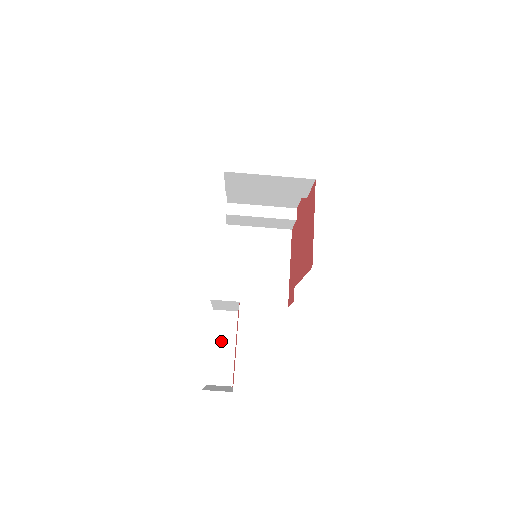
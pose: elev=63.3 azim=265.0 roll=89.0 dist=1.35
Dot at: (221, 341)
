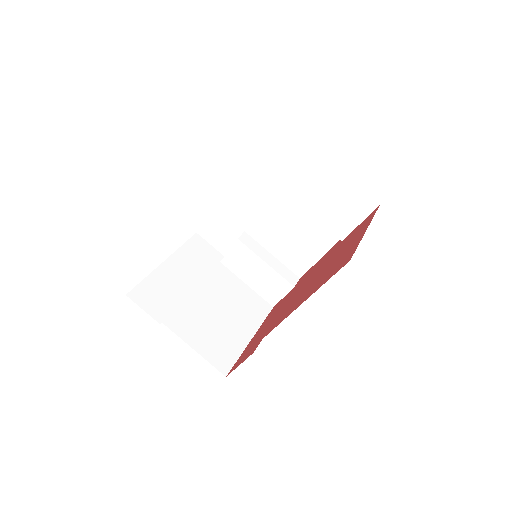
Dot at: (183, 266)
